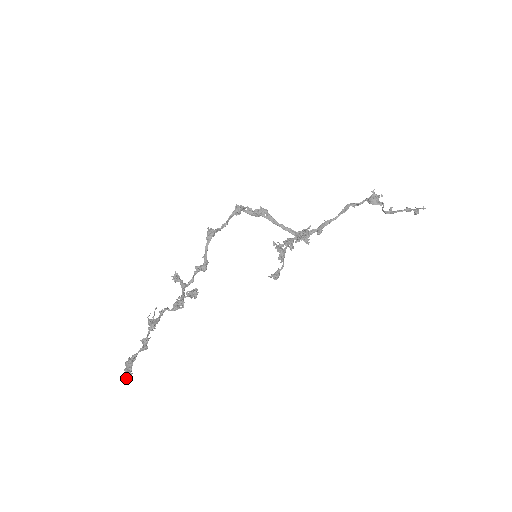
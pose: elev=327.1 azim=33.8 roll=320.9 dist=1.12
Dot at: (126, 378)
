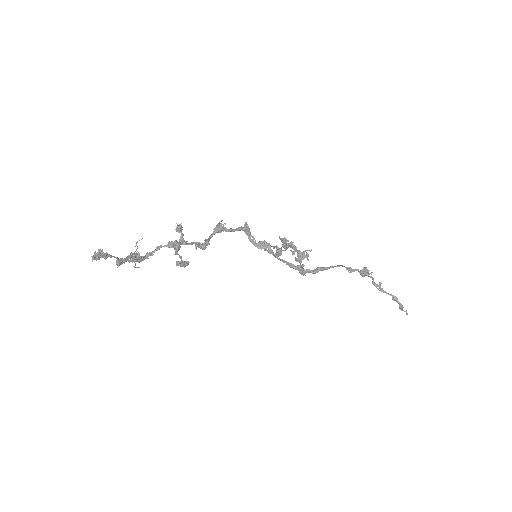
Dot at: (94, 255)
